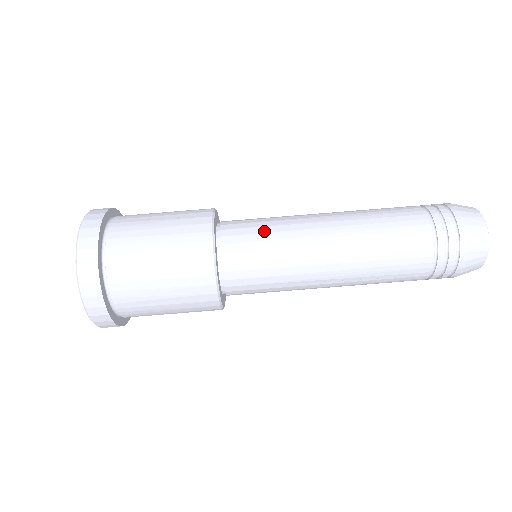
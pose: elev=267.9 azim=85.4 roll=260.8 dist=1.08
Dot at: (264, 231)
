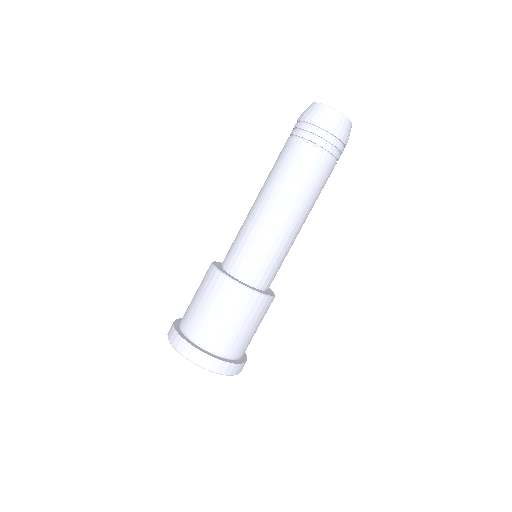
Dot at: (236, 238)
